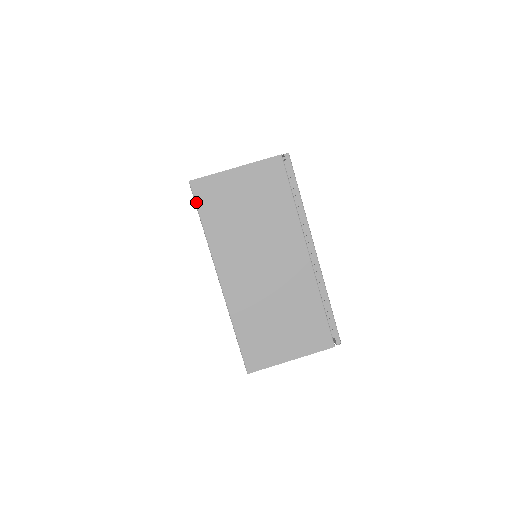
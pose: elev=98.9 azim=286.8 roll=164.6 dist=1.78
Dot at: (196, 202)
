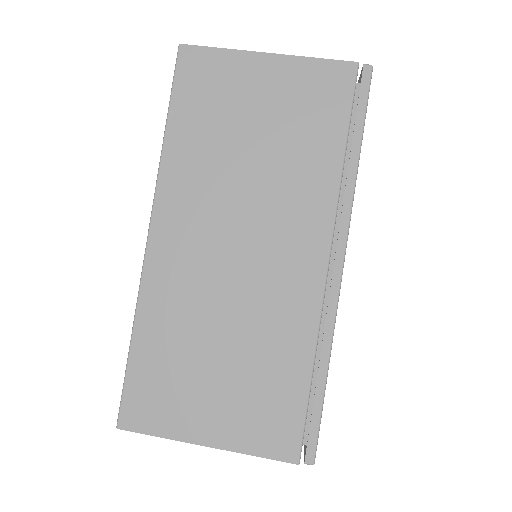
Dot at: (174, 83)
